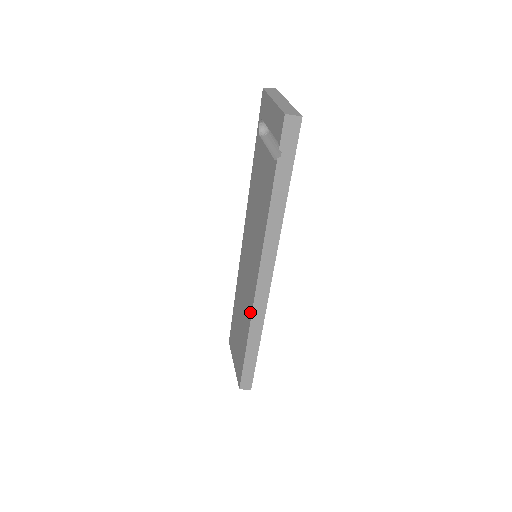
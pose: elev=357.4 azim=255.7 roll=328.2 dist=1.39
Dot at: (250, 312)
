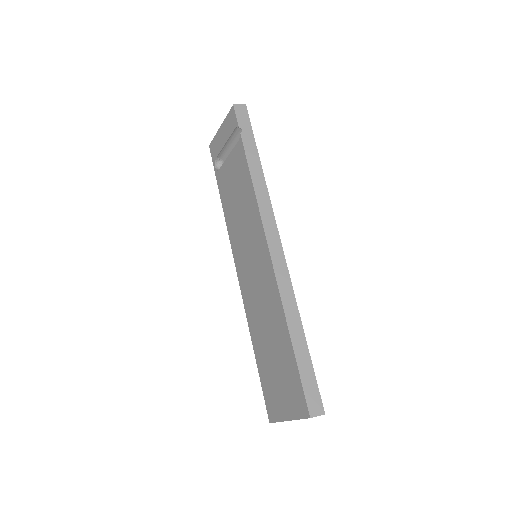
Dot at: (275, 291)
